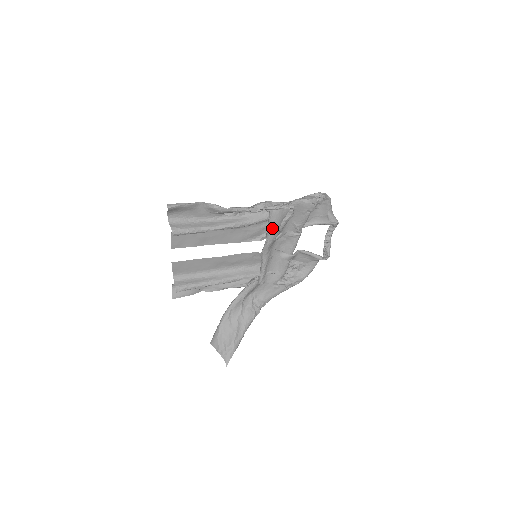
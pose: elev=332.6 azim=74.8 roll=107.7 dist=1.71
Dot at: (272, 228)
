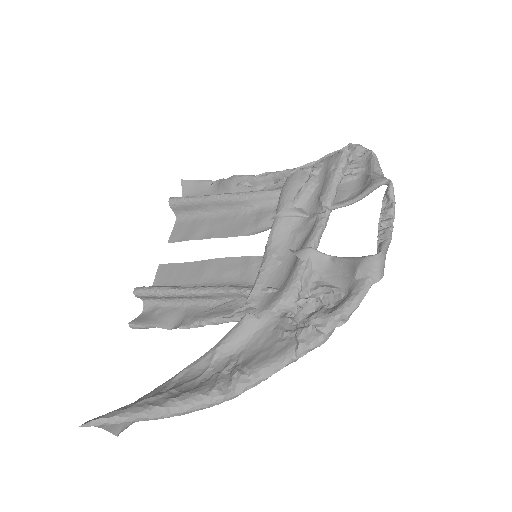
Dot at: (281, 198)
